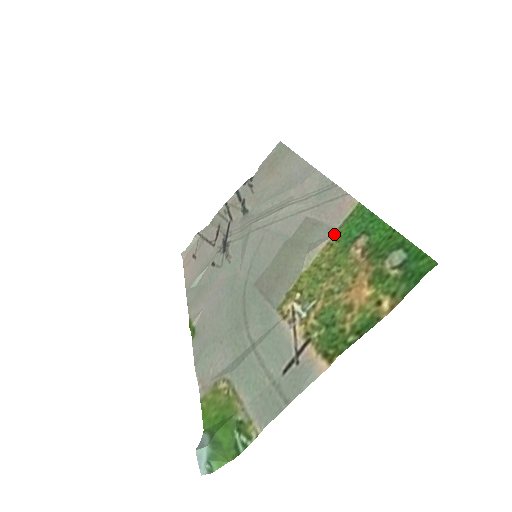
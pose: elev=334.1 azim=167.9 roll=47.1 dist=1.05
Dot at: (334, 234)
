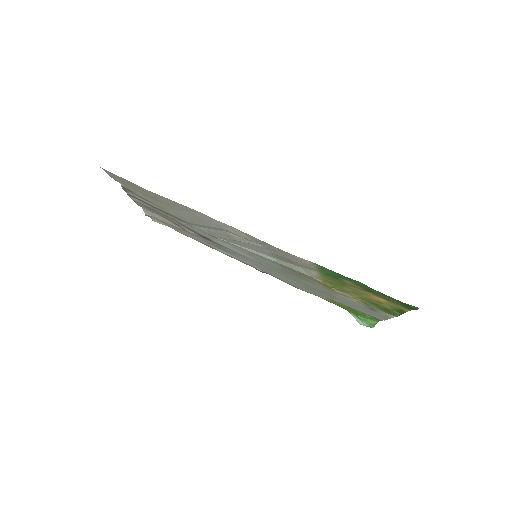
Dot at: (318, 272)
